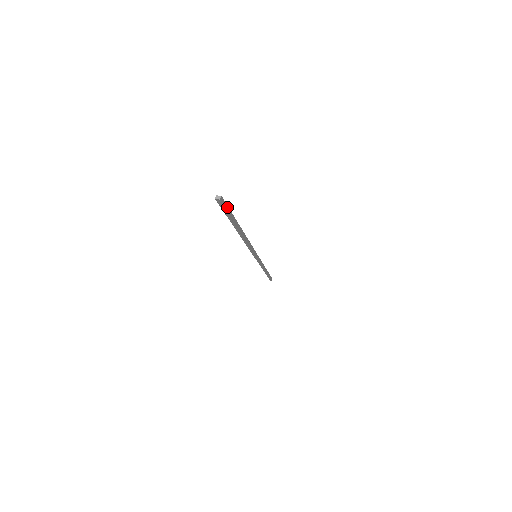
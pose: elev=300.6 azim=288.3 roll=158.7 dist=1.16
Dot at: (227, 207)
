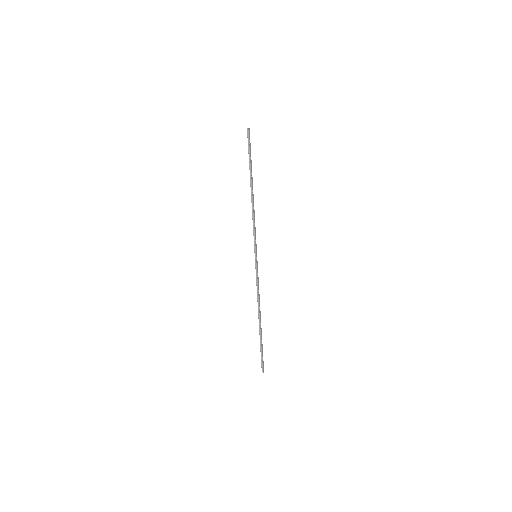
Dot at: (250, 143)
